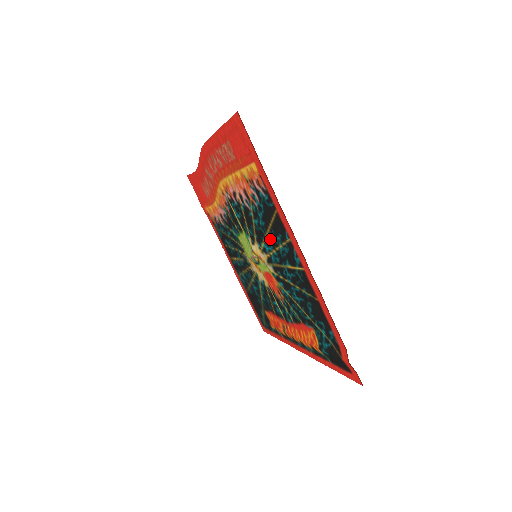
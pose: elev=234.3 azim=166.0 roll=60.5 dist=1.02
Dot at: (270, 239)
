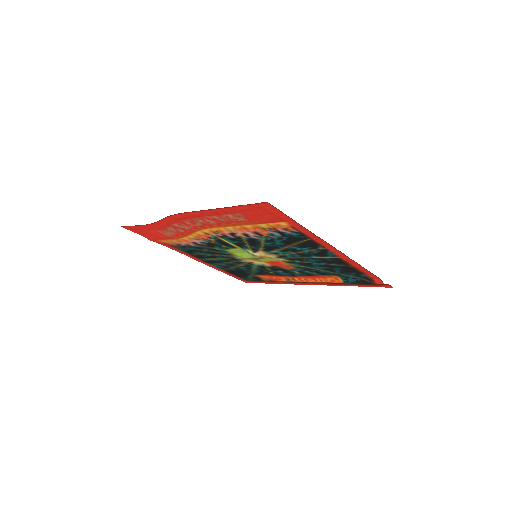
Dot at: (289, 249)
